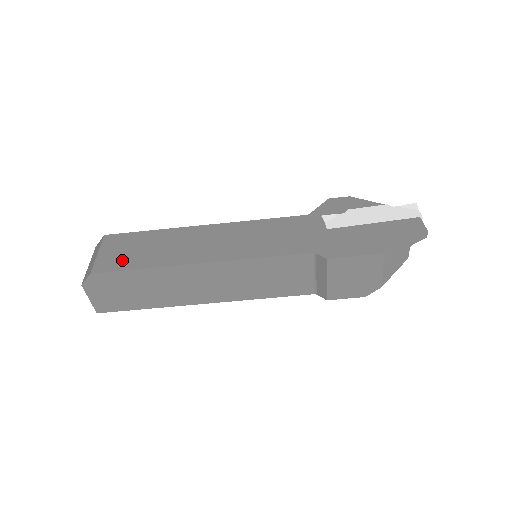
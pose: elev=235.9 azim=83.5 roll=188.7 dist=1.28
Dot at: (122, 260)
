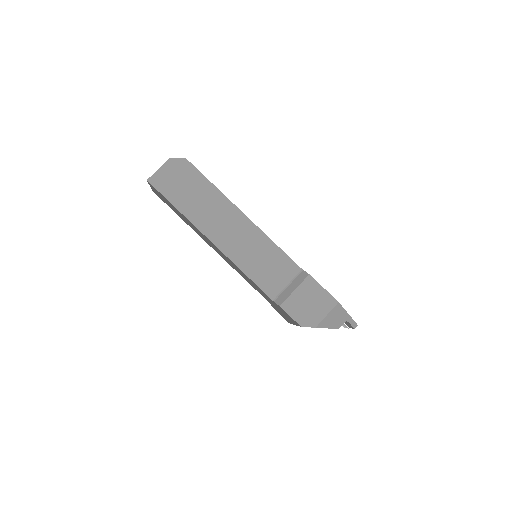
Dot at: occluded
